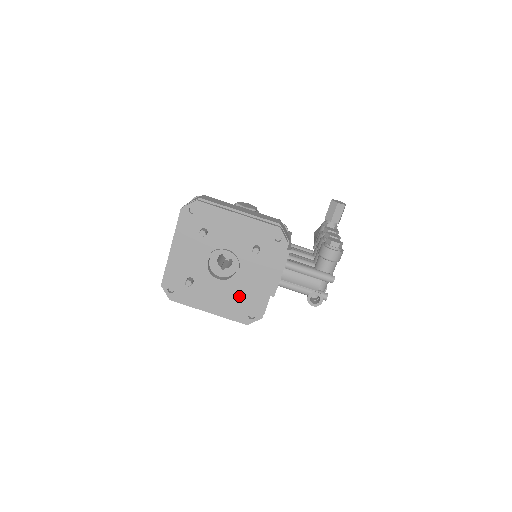
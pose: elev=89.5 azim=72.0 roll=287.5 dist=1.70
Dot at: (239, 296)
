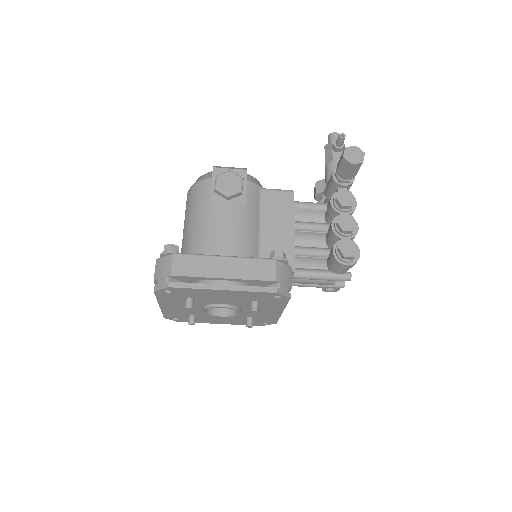
Dot at: (248, 324)
